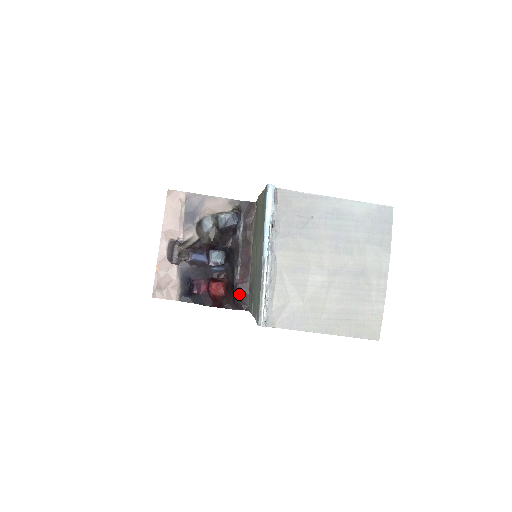
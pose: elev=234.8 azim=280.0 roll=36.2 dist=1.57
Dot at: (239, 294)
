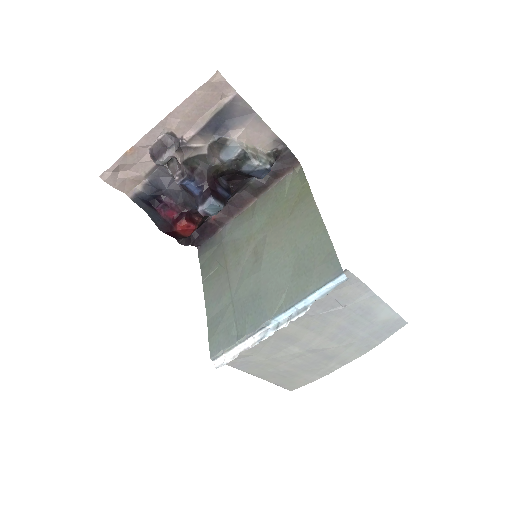
Dot at: (201, 229)
